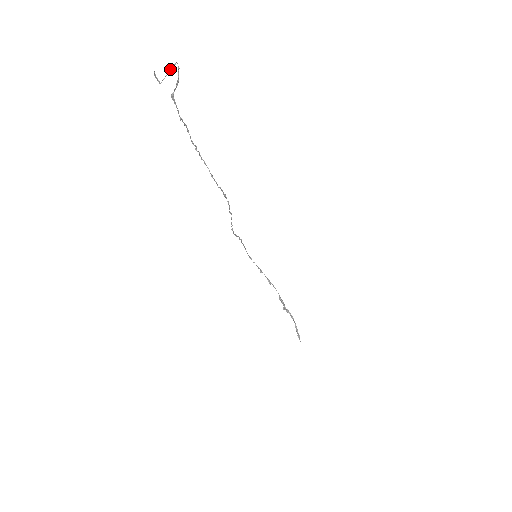
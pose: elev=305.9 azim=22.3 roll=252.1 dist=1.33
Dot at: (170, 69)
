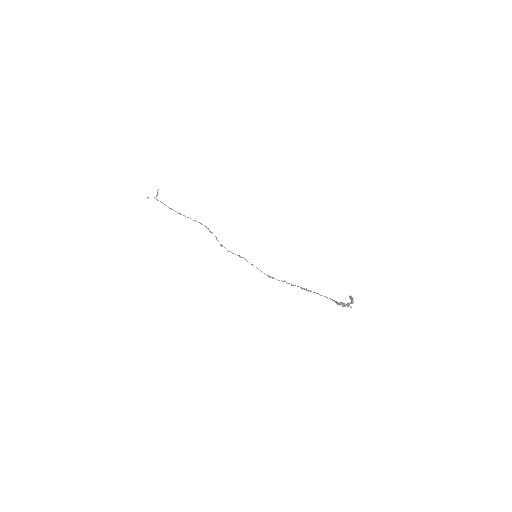
Dot at: occluded
